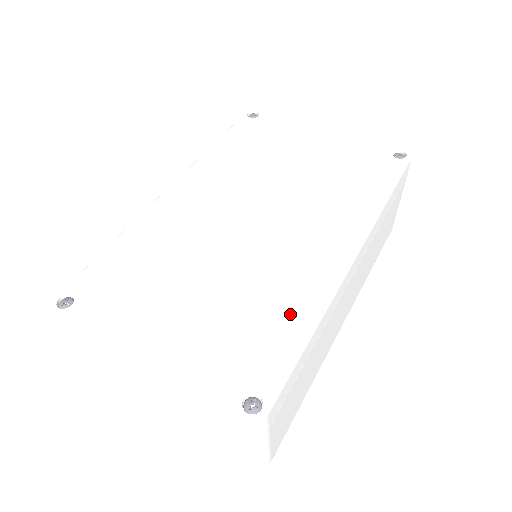
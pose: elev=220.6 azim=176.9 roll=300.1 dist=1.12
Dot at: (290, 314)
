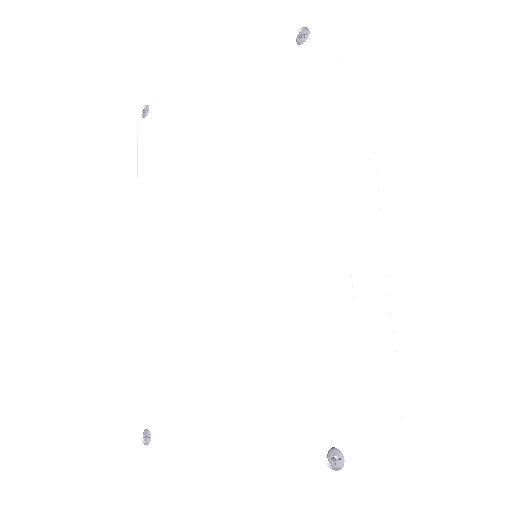
Dot at: (311, 340)
